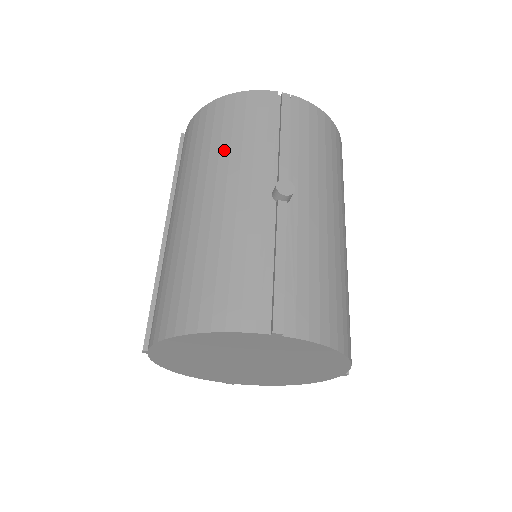
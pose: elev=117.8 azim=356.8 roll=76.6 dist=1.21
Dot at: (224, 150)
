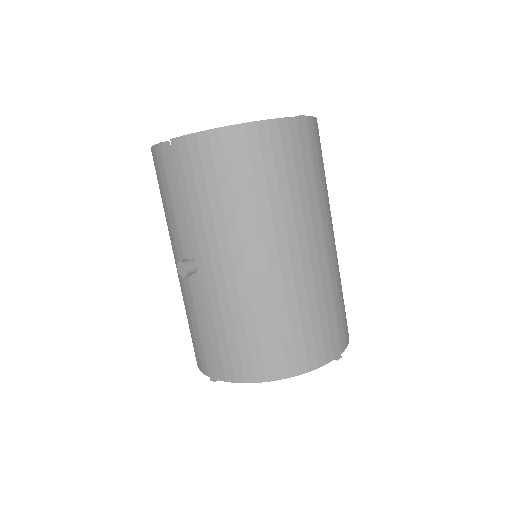
Dot at: (165, 216)
